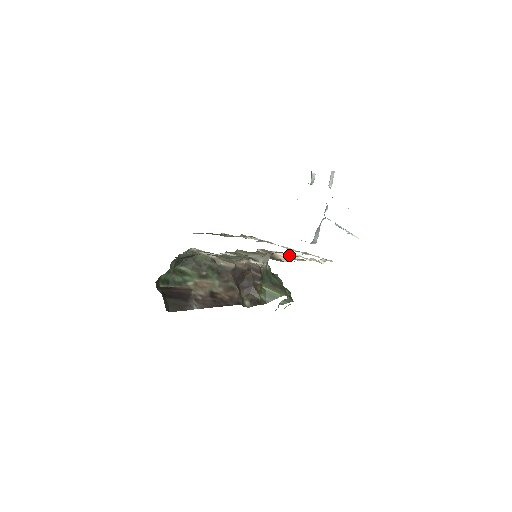
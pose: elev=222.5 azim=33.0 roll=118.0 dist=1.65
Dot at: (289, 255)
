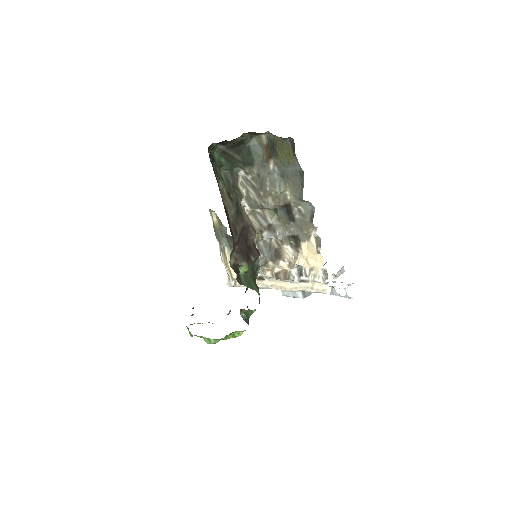
Dot at: (294, 258)
